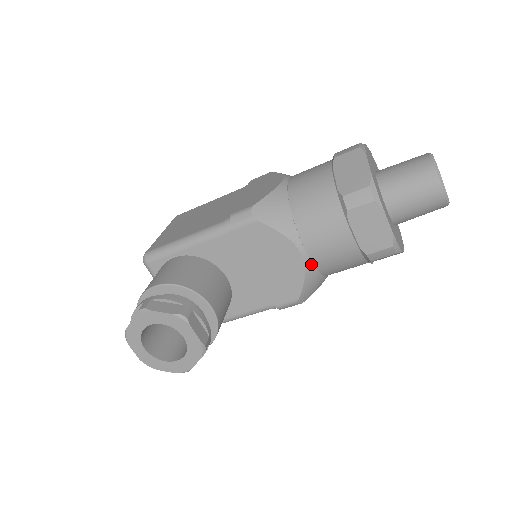
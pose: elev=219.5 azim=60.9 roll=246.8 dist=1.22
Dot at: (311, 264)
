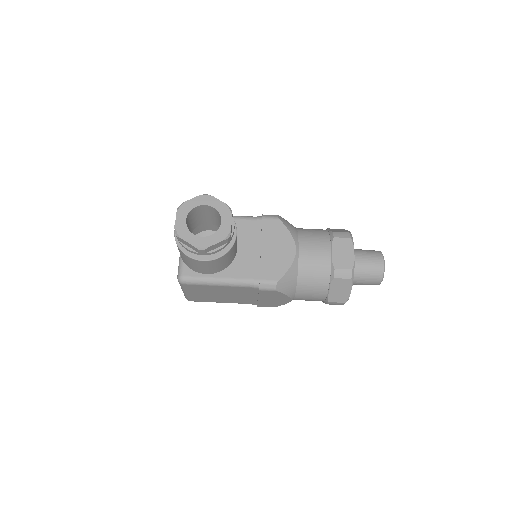
Dot at: (297, 262)
